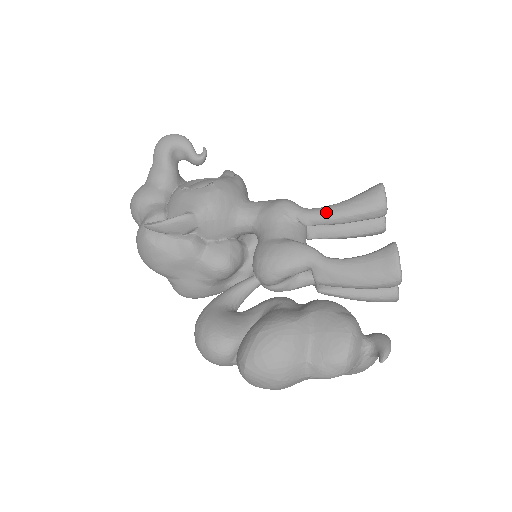
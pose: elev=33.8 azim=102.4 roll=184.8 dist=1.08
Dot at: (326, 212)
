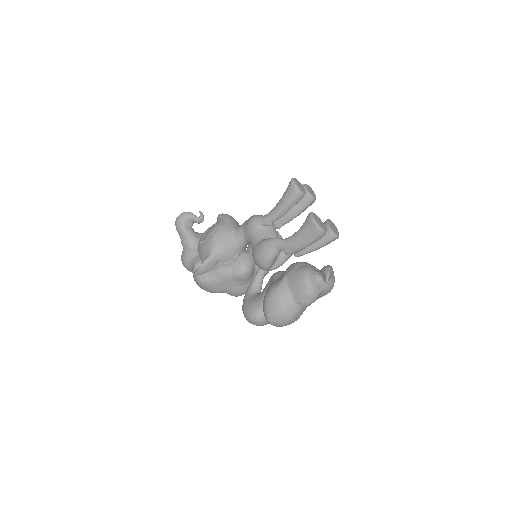
Dot at: (273, 213)
